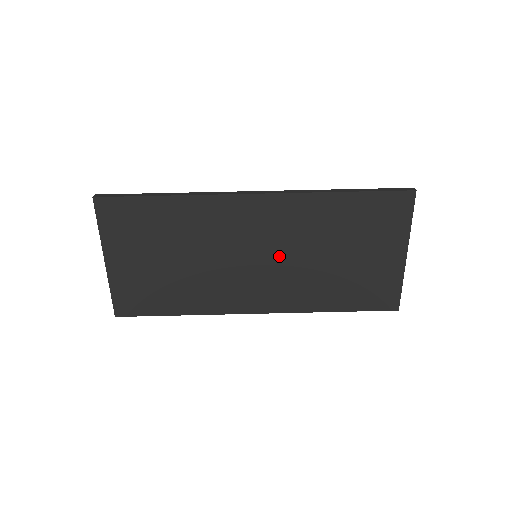
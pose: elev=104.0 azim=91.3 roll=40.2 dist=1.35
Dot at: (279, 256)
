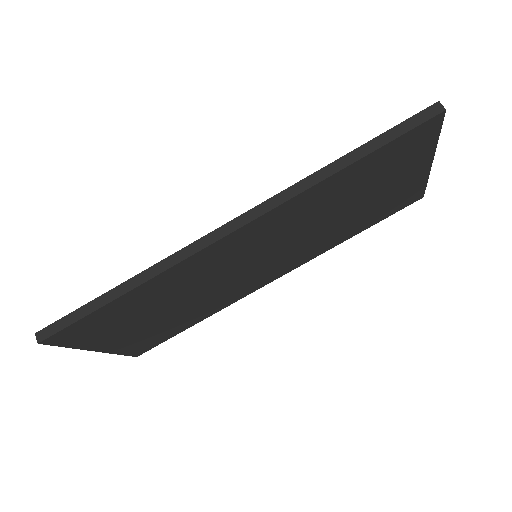
Dot at: (283, 245)
